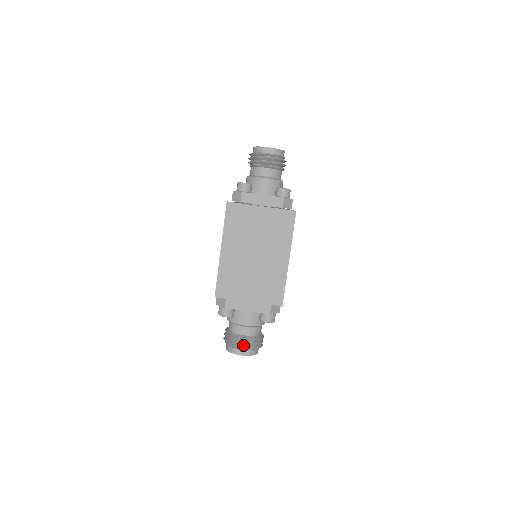
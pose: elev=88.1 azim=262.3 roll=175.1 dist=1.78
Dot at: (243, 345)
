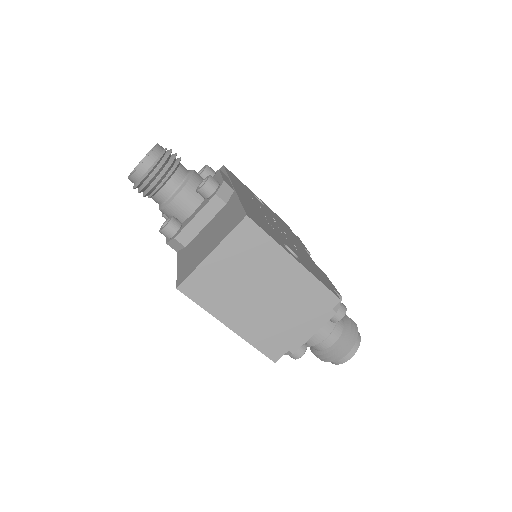
Dot at: (343, 352)
